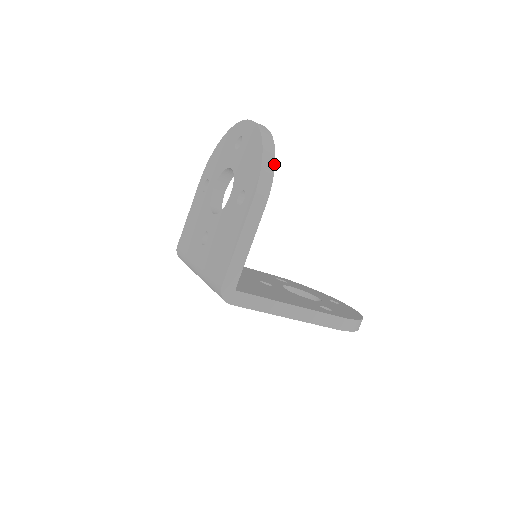
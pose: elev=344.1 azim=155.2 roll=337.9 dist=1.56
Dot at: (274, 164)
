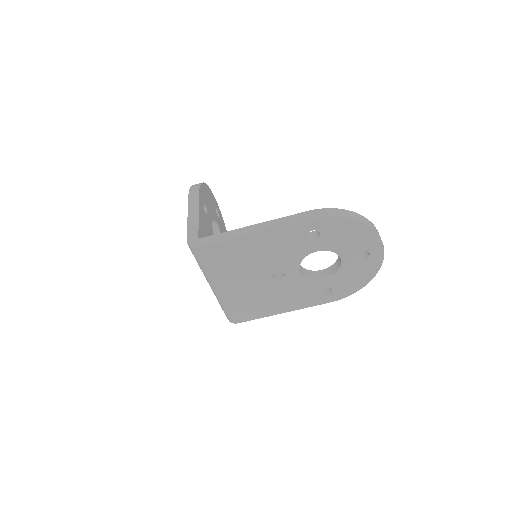
Dot at: (201, 183)
